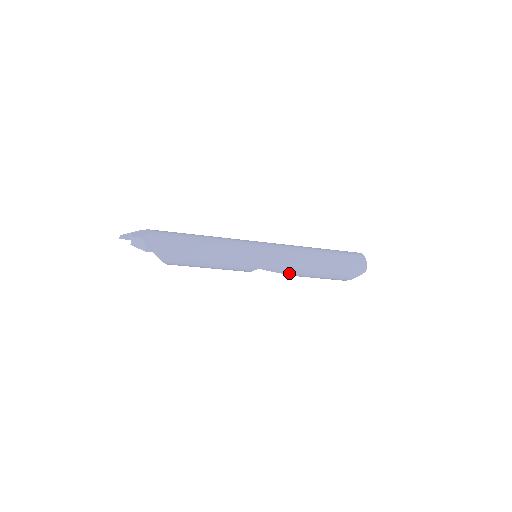
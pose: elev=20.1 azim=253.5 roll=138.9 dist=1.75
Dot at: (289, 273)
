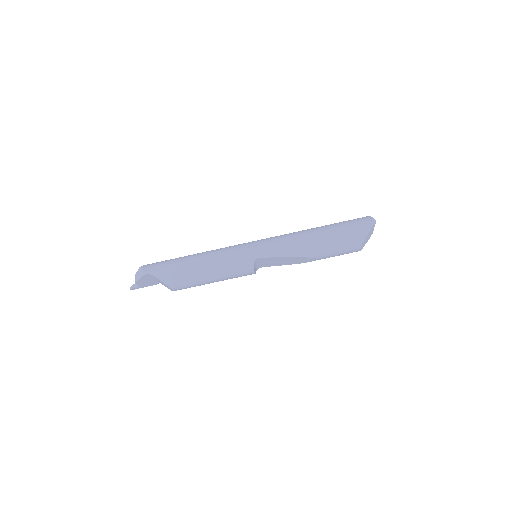
Dot at: (292, 253)
